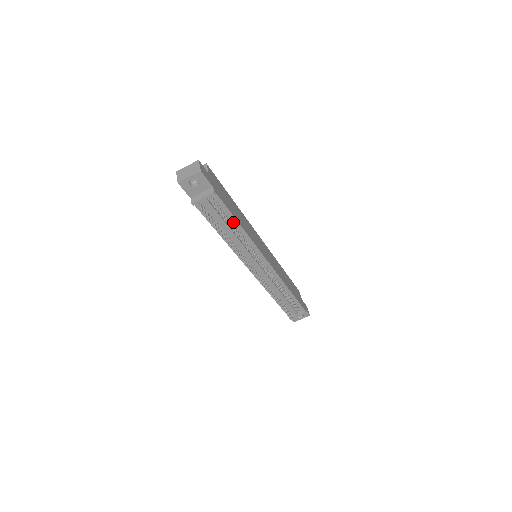
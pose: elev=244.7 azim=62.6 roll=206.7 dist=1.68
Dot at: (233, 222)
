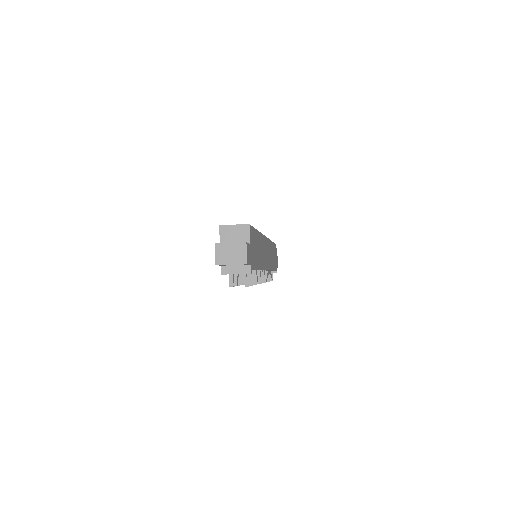
Dot at: occluded
